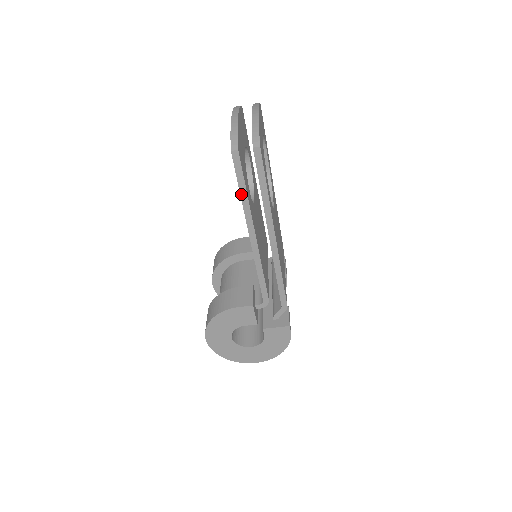
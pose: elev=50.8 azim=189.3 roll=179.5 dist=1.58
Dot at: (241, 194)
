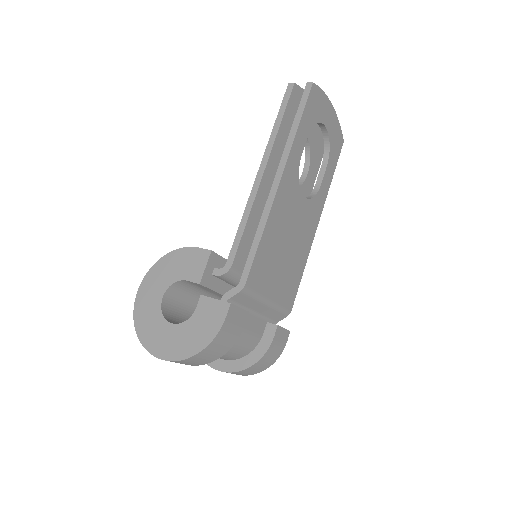
Dot at: (275, 124)
